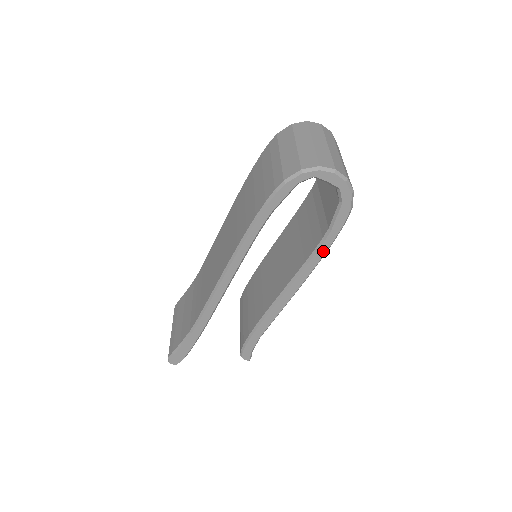
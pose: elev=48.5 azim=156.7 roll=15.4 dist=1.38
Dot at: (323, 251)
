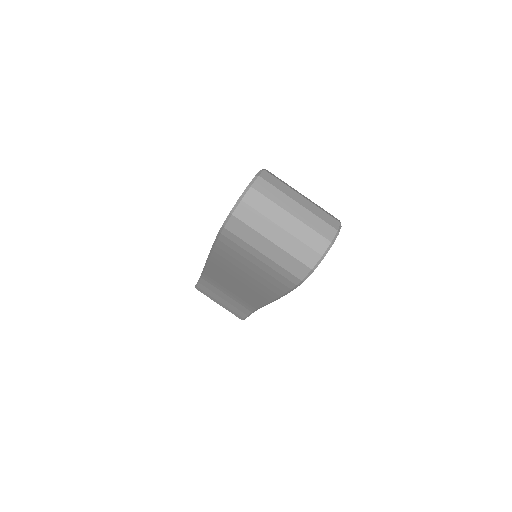
Dot at: occluded
